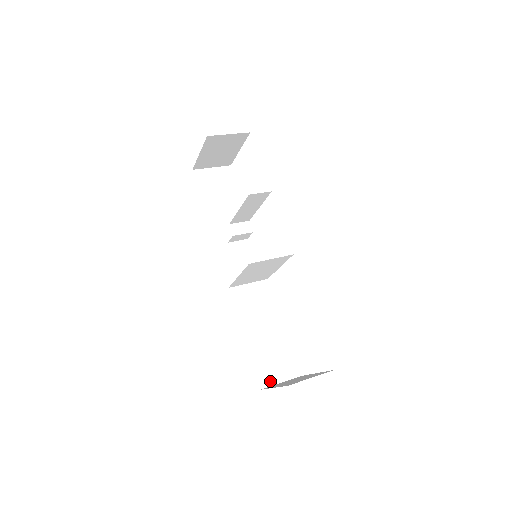
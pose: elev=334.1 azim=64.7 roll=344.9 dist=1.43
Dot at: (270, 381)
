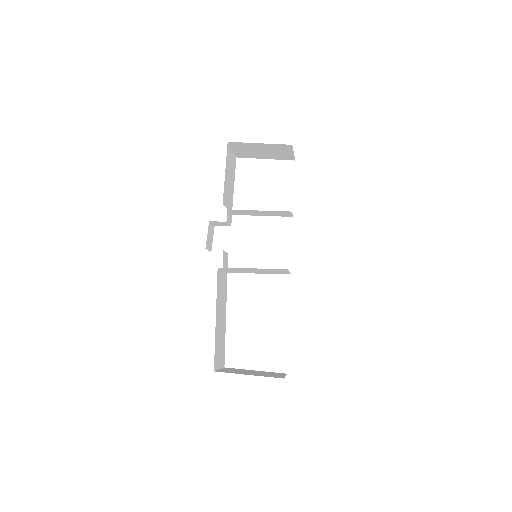
Dot at: (217, 365)
